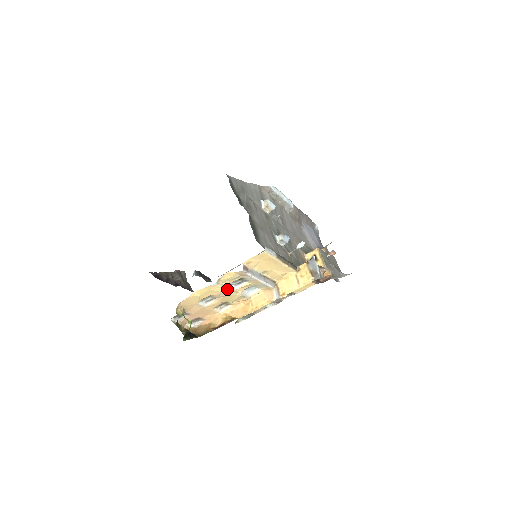
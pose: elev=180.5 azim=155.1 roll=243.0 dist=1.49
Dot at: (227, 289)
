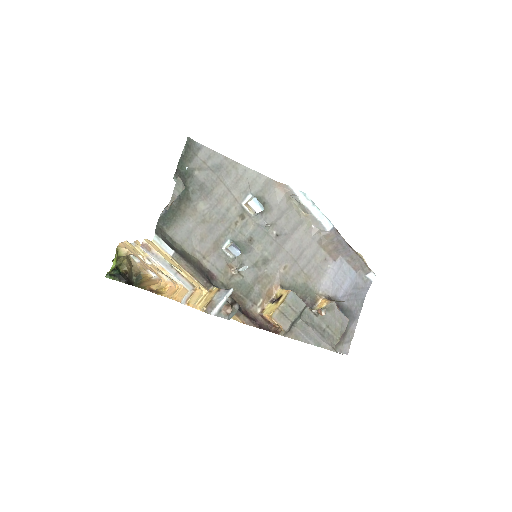
Dot at: (149, 258)
